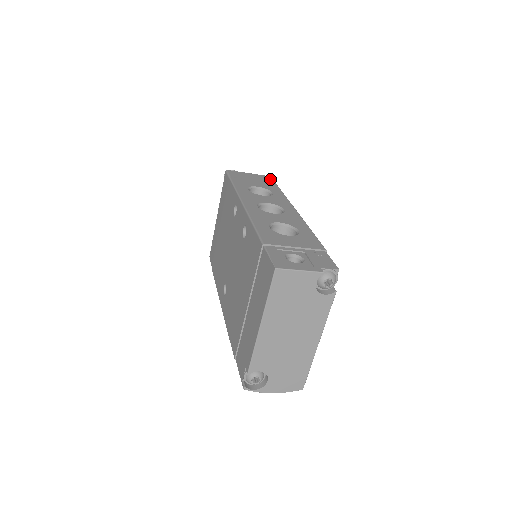
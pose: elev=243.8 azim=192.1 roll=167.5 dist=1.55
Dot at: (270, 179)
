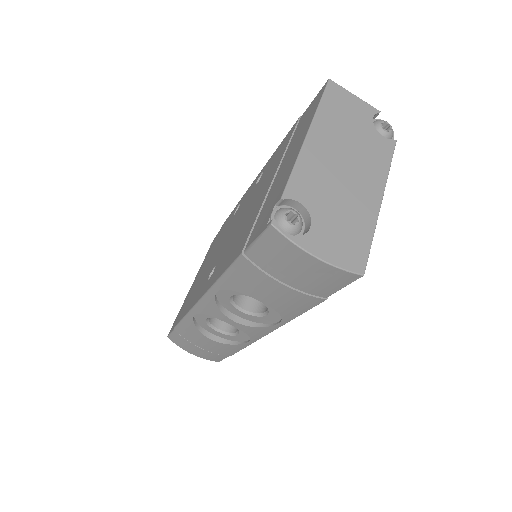
Dot at: occluded
